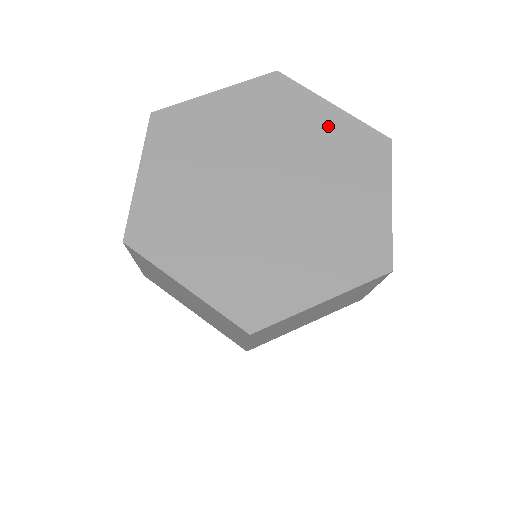
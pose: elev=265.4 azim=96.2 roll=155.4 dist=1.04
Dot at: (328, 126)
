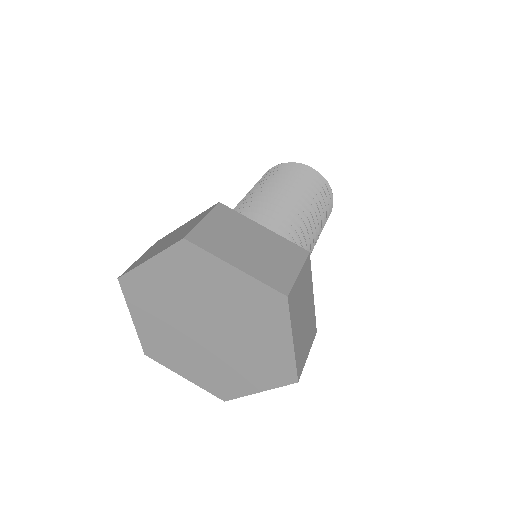
Dot at: (274, 346)
